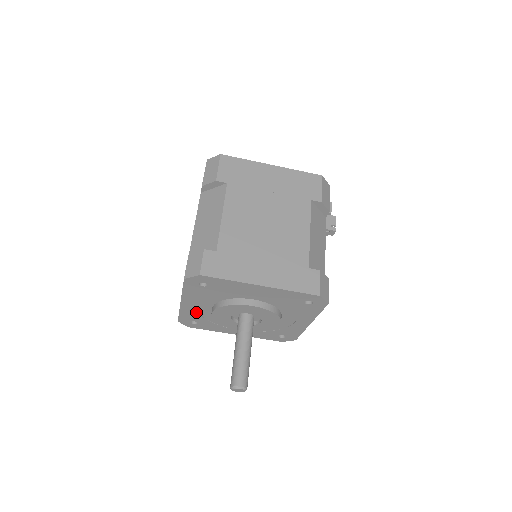
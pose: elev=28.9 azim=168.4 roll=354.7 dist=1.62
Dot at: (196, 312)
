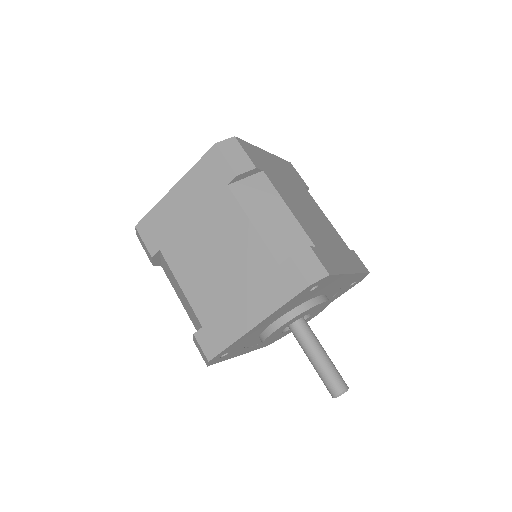
Dot at: (249, 336)
